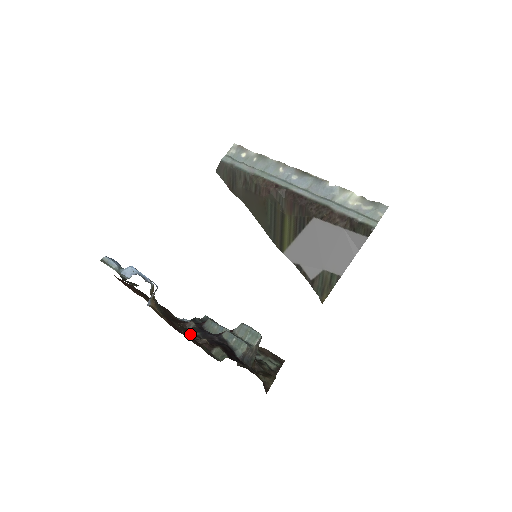
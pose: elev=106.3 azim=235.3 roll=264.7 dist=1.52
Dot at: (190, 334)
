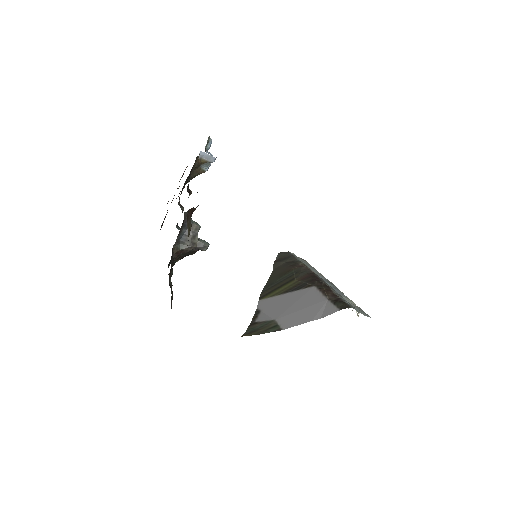
Dot at: occluded
